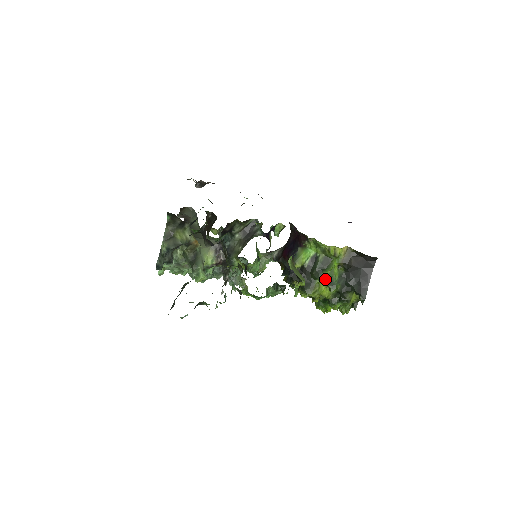
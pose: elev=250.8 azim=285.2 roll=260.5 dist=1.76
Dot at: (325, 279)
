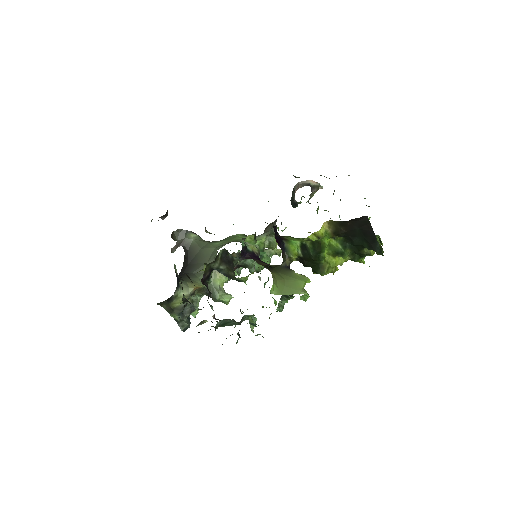
Dot at: (329, 254)
